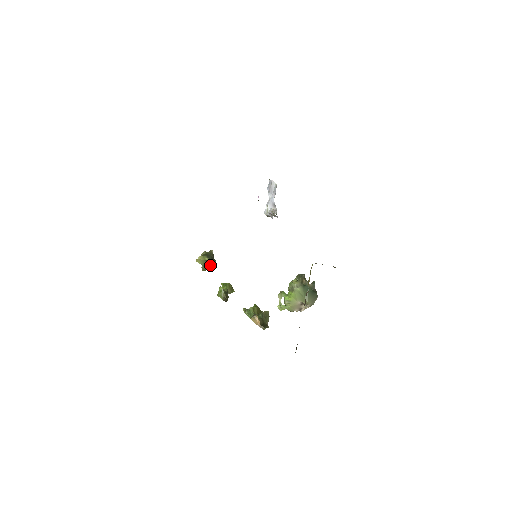
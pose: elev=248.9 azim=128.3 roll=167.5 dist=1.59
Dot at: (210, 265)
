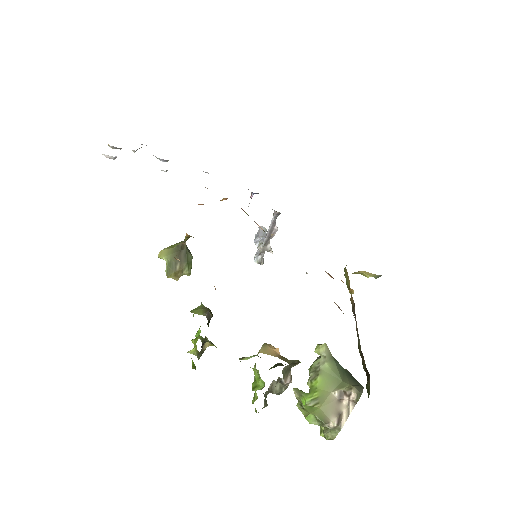
Dot at: (182, 259)
